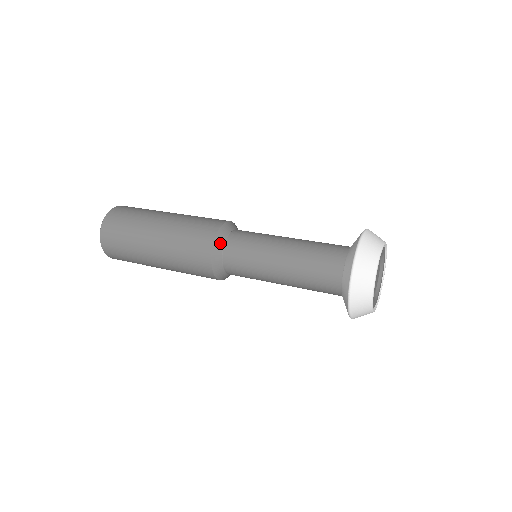
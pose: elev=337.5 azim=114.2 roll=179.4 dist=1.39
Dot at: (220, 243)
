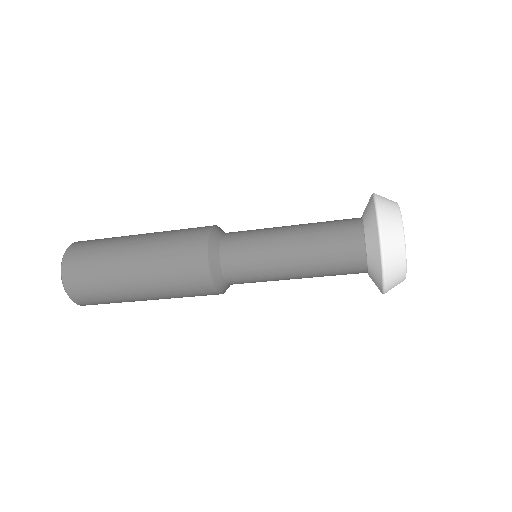
Dot at: (215, 257)
